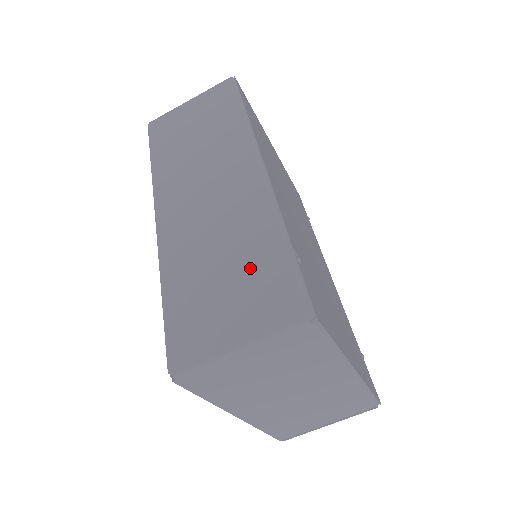
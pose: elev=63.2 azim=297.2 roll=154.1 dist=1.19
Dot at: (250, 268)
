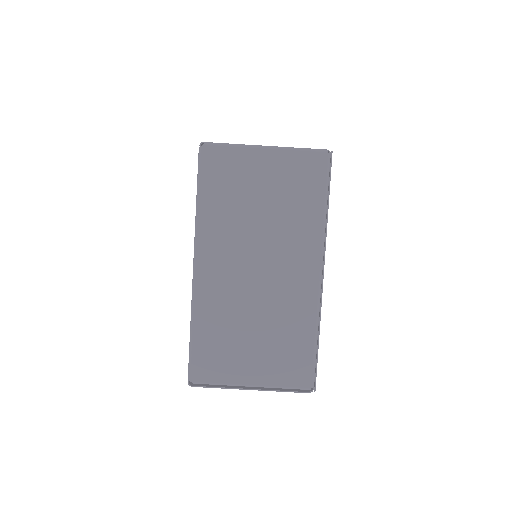
Dot at: occluded
